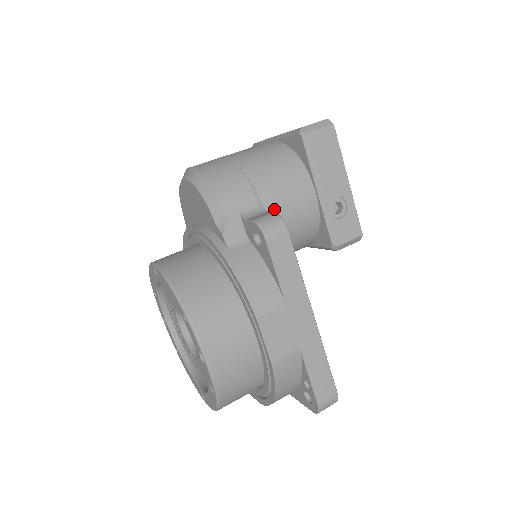
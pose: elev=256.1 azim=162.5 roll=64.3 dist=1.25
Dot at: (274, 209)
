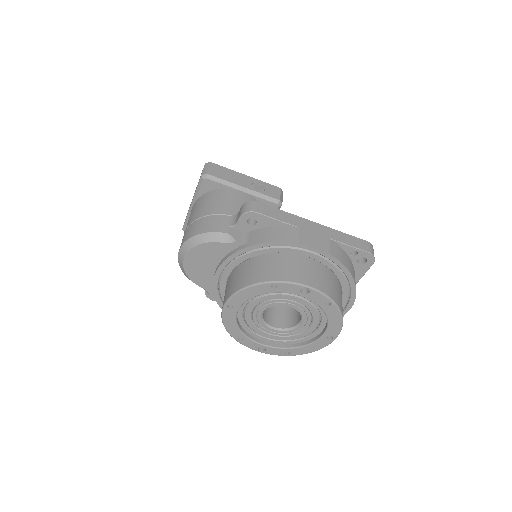
Dot at: occluded
